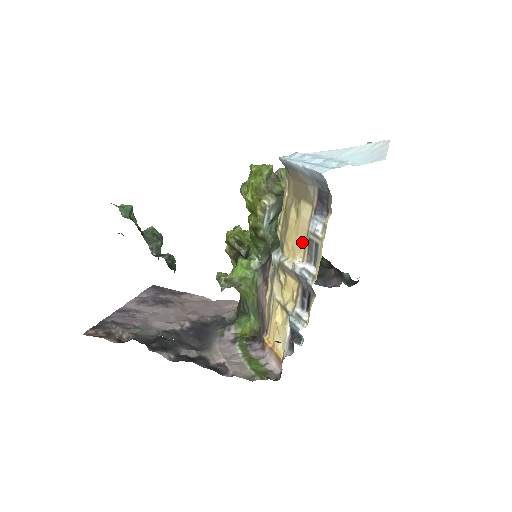
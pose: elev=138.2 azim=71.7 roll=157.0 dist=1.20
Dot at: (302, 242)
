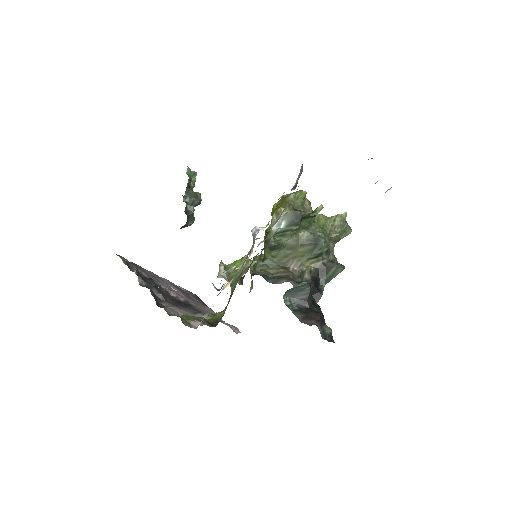
Dot at: occluded
